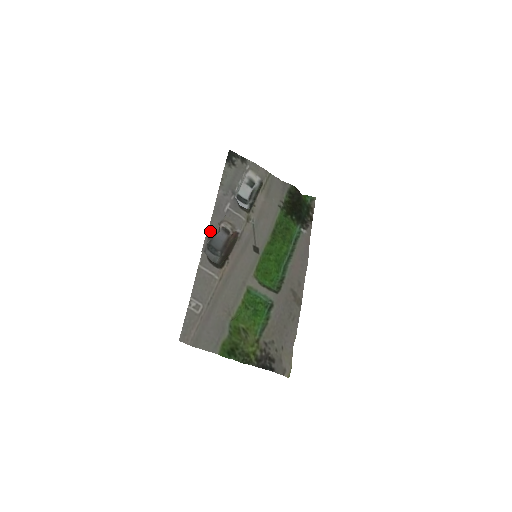
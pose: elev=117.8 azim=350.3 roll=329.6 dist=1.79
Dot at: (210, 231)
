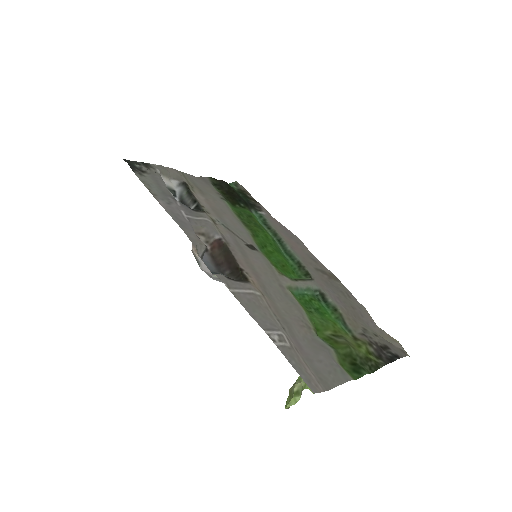
Dot at: (197, 248)
